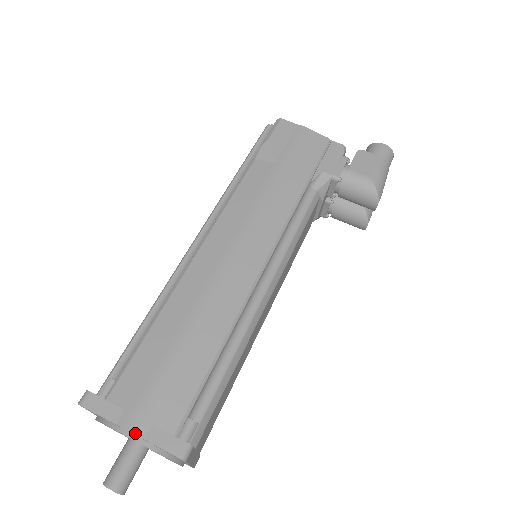
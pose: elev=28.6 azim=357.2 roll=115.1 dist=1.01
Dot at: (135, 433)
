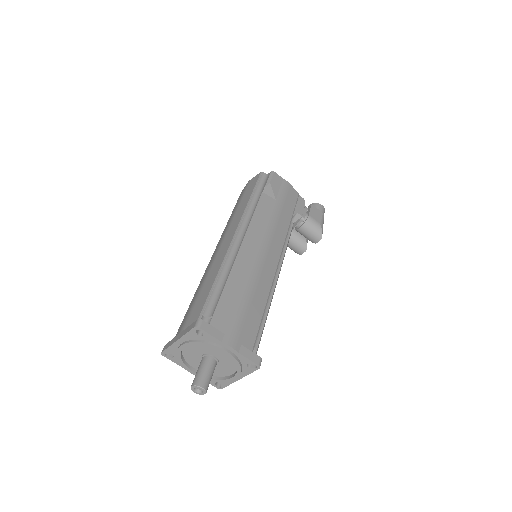
Dot at: (234, 348)
